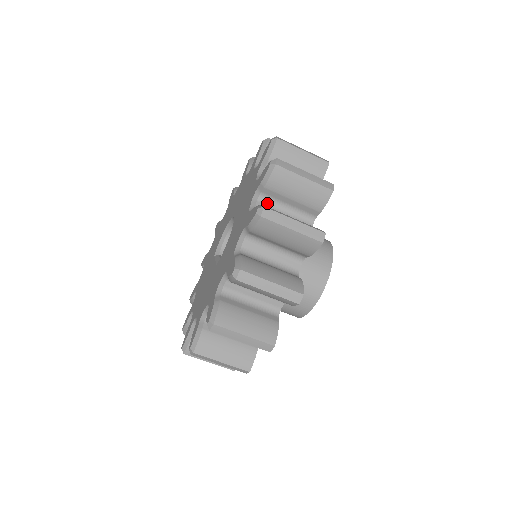
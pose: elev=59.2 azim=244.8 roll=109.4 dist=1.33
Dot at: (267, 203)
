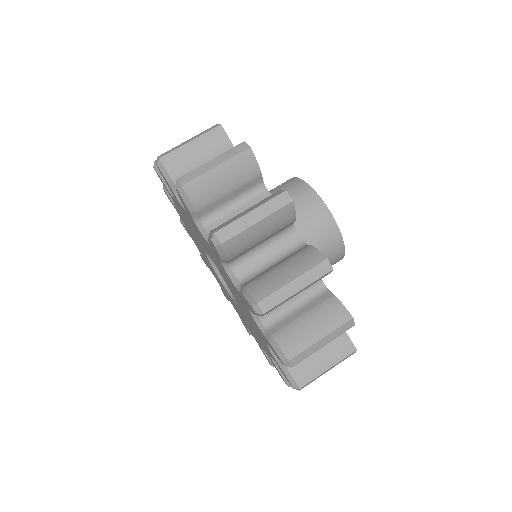
Dot at: occluded
